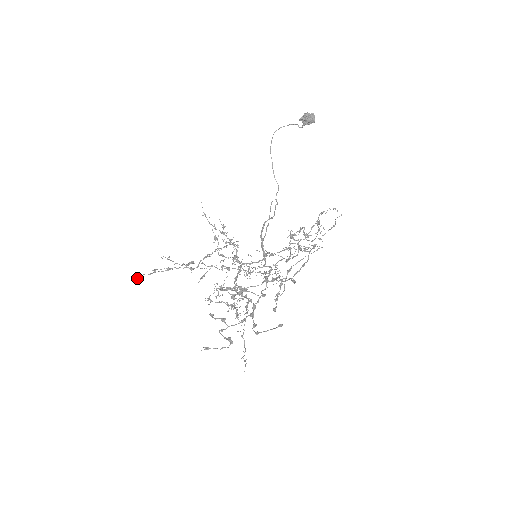
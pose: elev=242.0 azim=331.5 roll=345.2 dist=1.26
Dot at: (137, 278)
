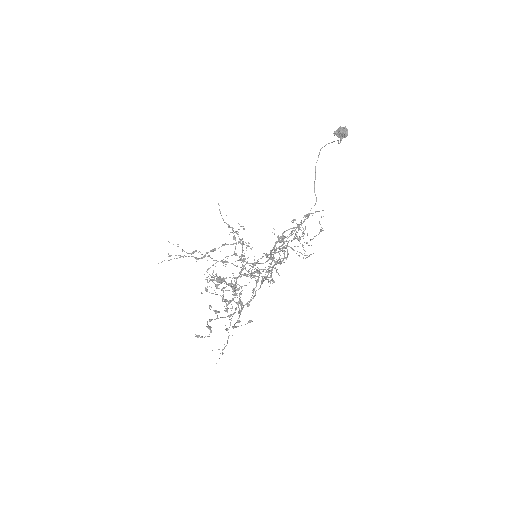
Dot at: occluded
